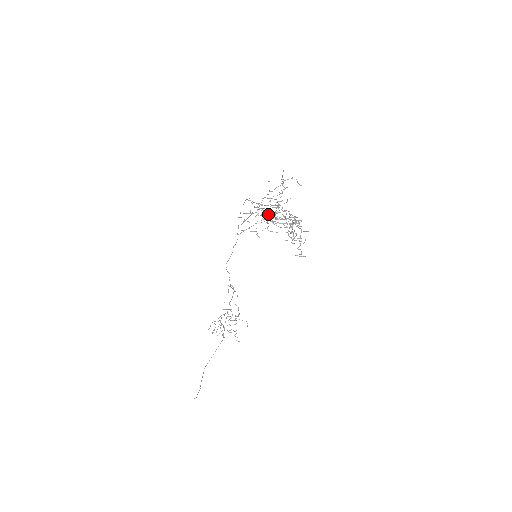
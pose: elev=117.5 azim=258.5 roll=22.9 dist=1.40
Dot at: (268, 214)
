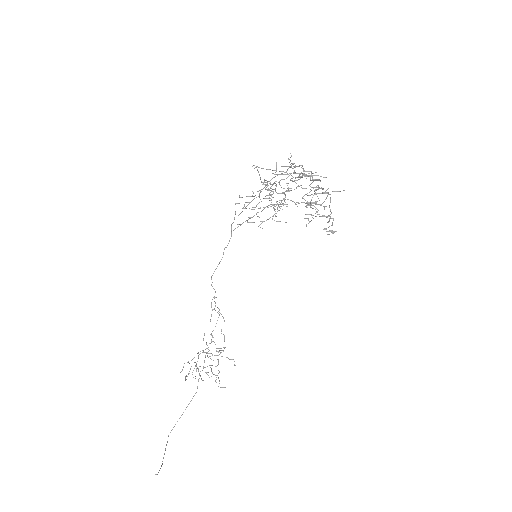
Dot at: (272, 204)
